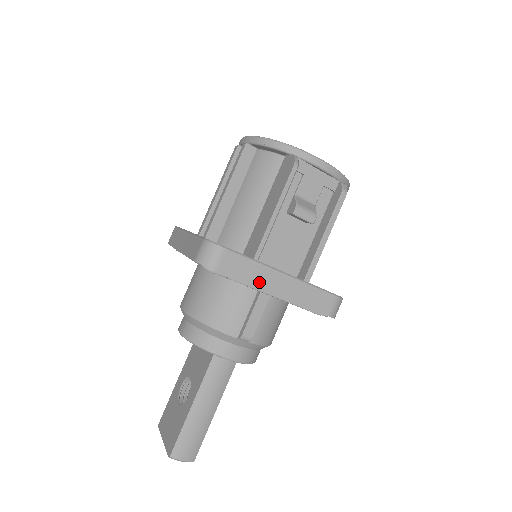
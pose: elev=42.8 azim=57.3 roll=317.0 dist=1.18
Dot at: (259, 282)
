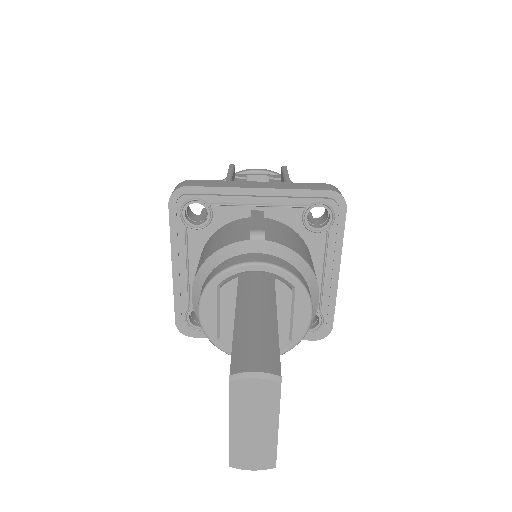
Dot at: (235, 186)
